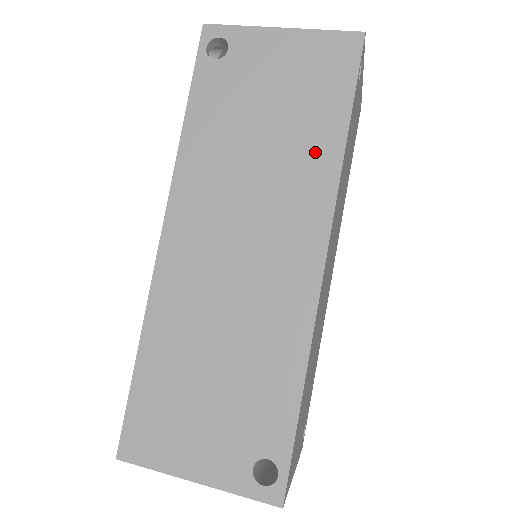
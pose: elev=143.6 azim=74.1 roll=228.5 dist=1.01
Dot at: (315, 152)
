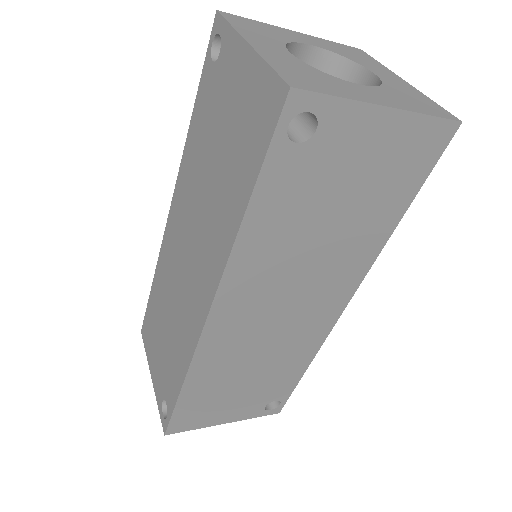
Dot at: (227, 213)
